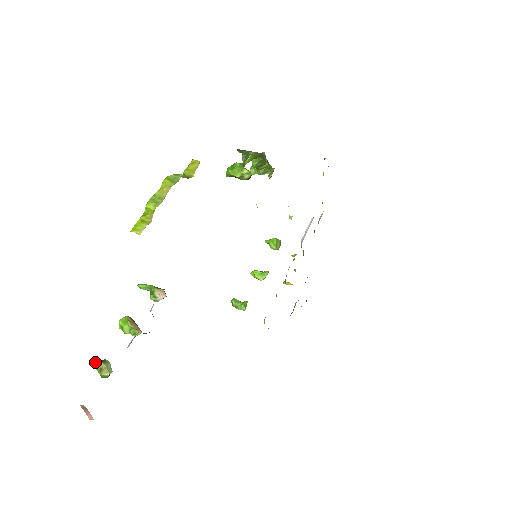
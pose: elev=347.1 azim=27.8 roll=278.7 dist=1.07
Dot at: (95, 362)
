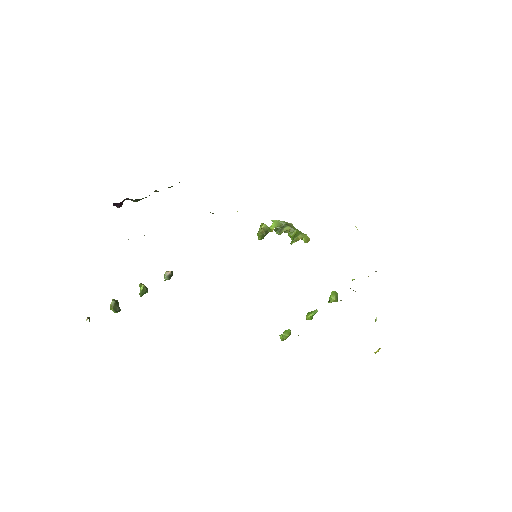
Dot at: occluded
